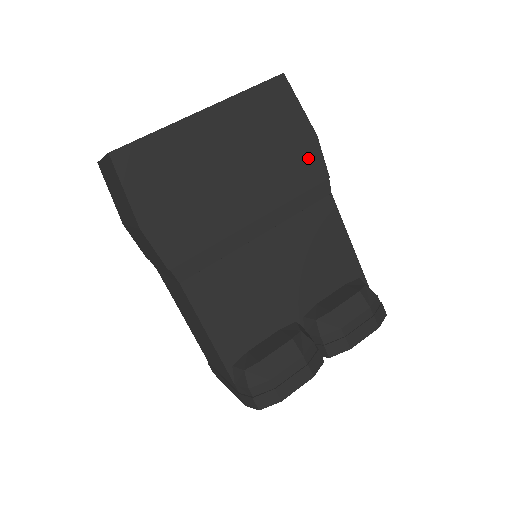
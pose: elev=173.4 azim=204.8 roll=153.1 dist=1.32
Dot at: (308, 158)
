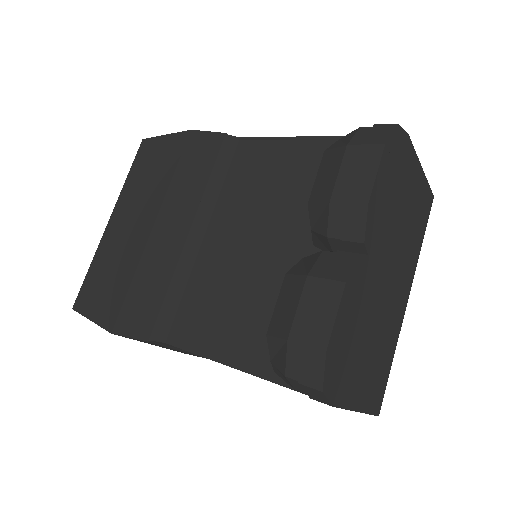
Dot at: (197, 148)
